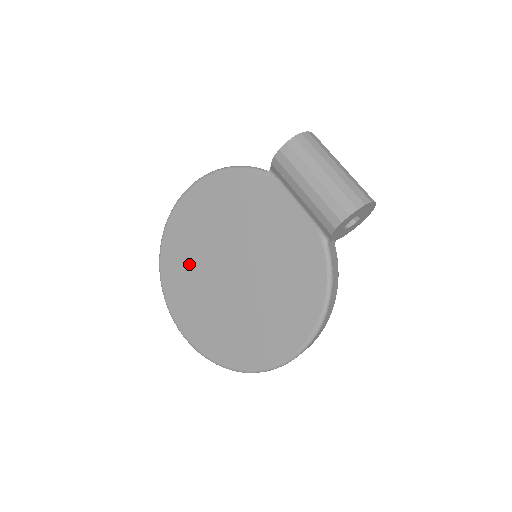
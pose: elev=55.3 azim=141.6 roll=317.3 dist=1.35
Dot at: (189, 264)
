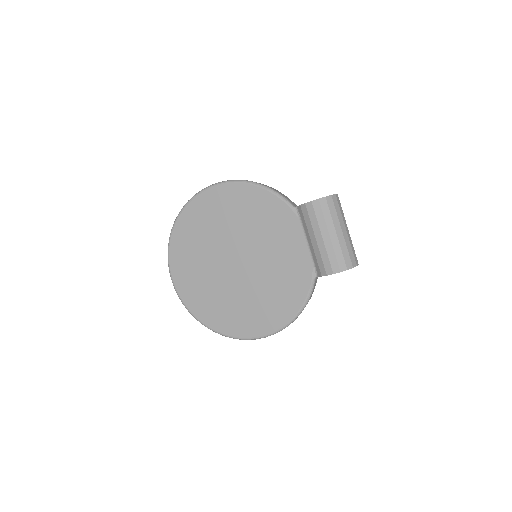
Dot at: (200, 239)
